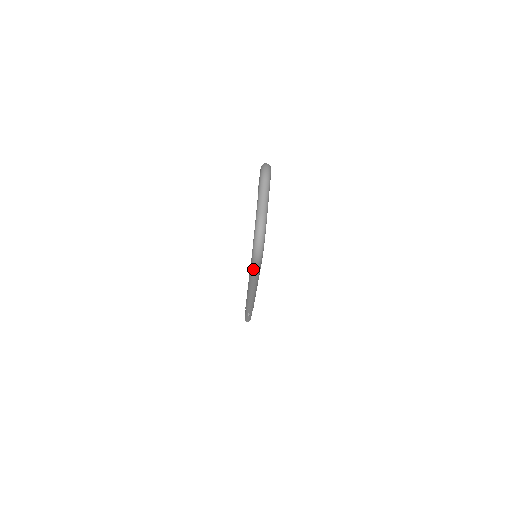
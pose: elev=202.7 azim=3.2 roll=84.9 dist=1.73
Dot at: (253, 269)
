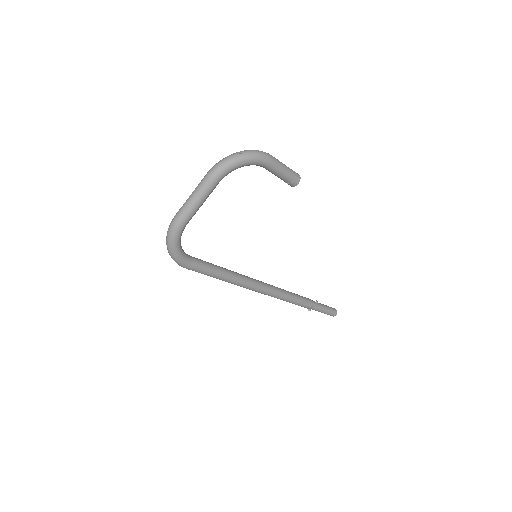
Dot at: occluded
